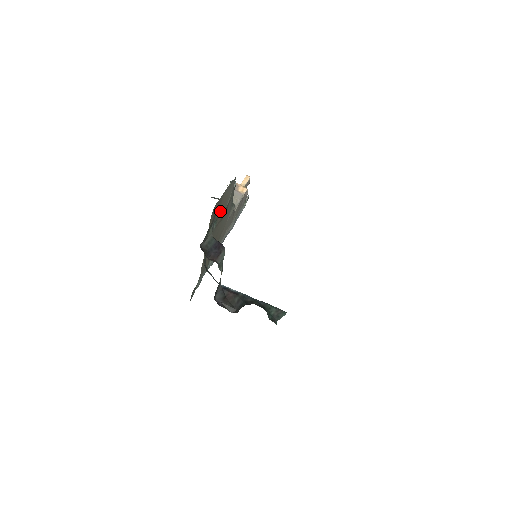
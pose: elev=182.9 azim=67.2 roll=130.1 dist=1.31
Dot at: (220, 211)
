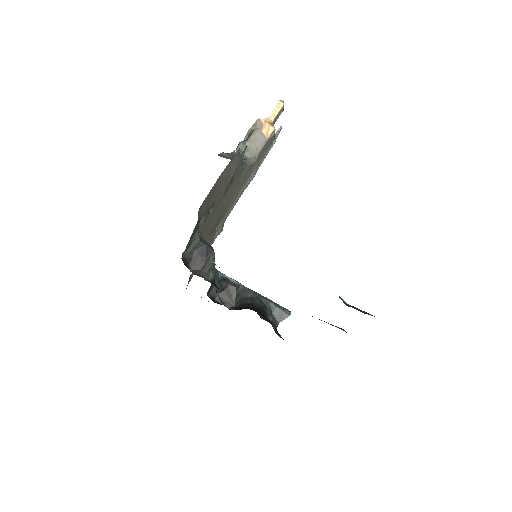
Dot at: (218, 193)
